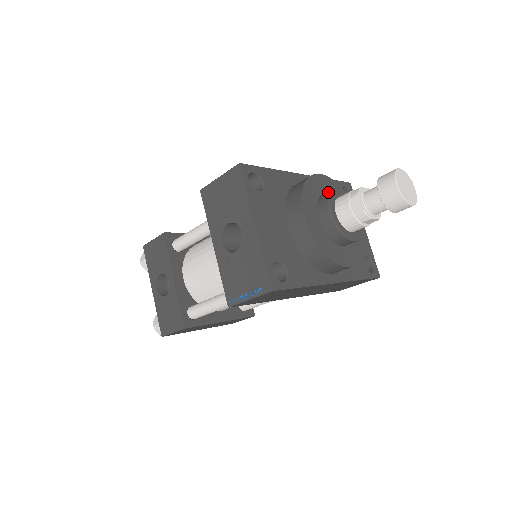
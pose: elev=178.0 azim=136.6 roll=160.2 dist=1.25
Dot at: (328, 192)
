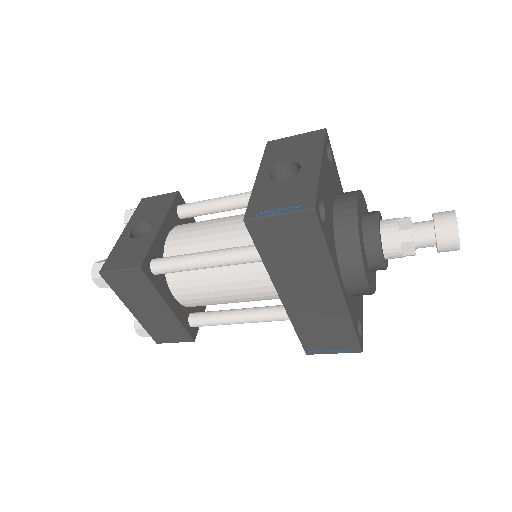
Dot at: occluded
